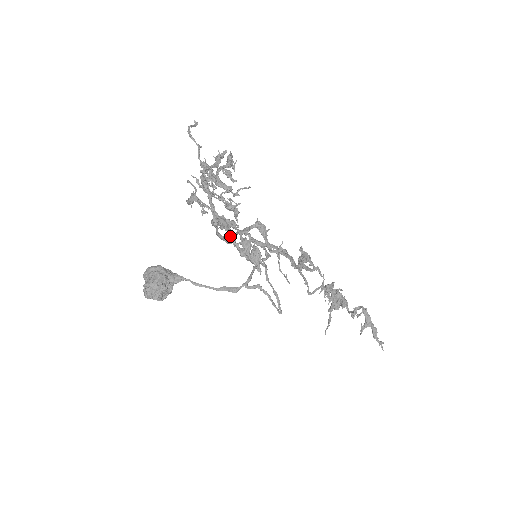
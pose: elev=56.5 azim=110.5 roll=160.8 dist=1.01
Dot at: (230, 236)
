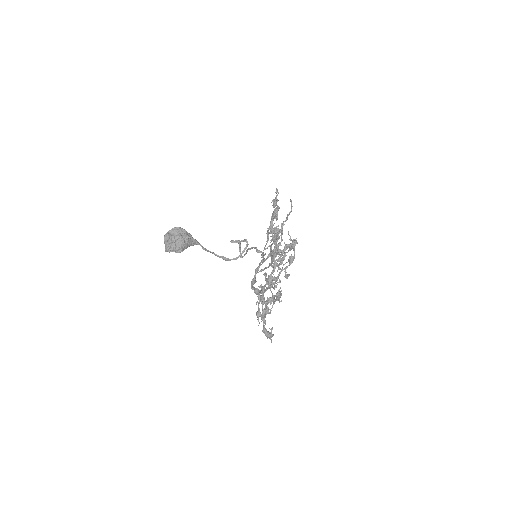
Dot at: occluded
